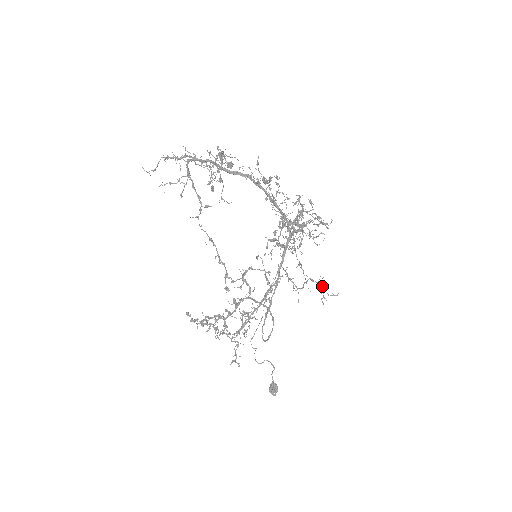
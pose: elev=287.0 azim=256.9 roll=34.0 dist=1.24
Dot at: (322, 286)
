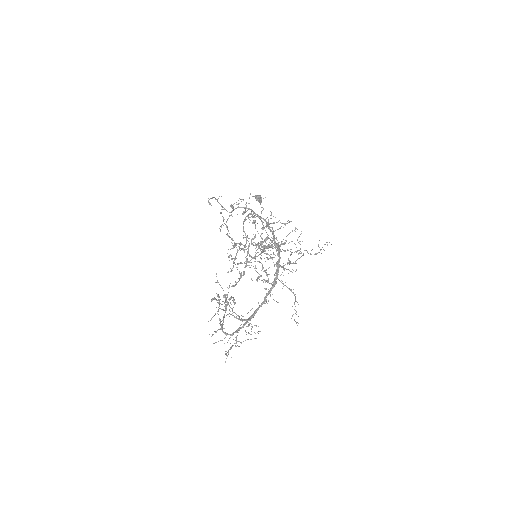
Dot at: occluded
